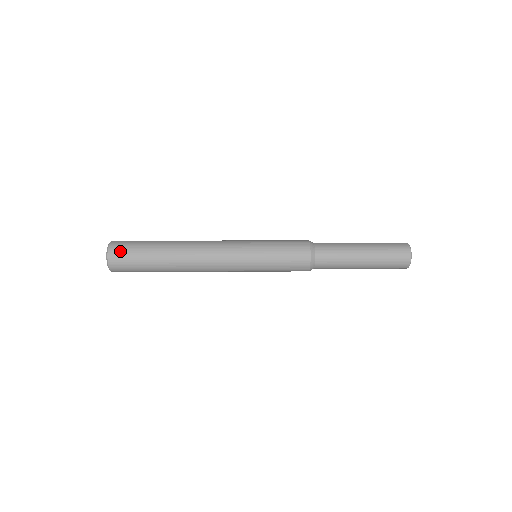
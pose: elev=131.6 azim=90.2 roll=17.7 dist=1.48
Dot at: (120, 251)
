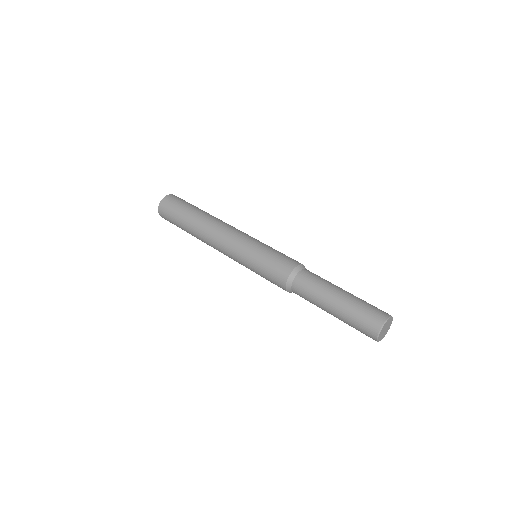
Dot at: (175, 198)
